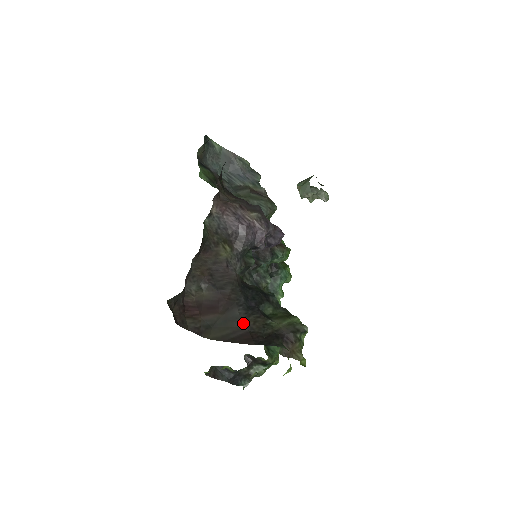
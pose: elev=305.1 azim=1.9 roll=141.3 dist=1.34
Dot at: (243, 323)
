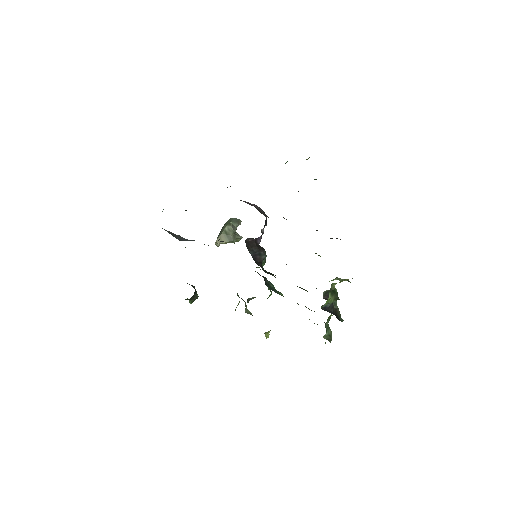
Dot at: occluded
